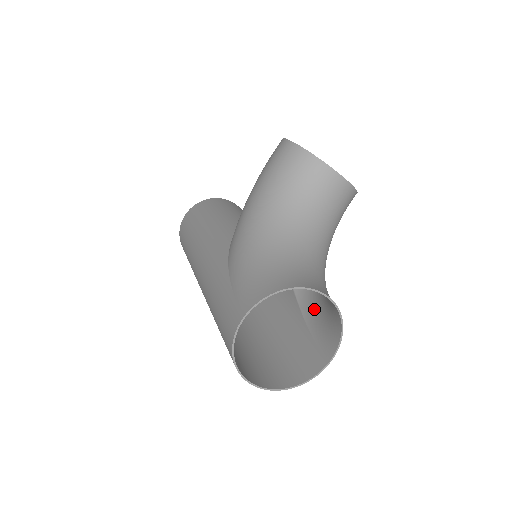
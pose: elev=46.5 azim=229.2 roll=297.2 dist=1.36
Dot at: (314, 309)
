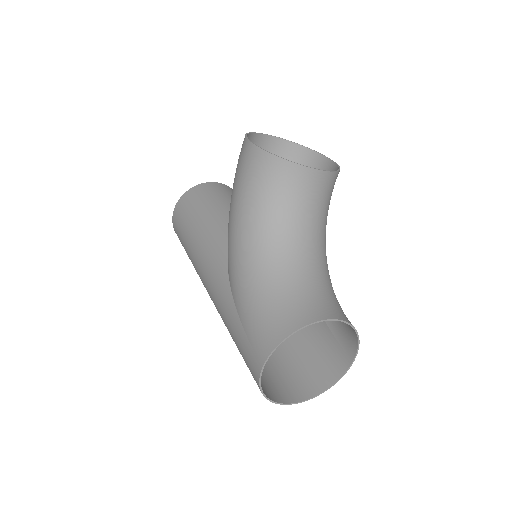
Dot at: occluded
